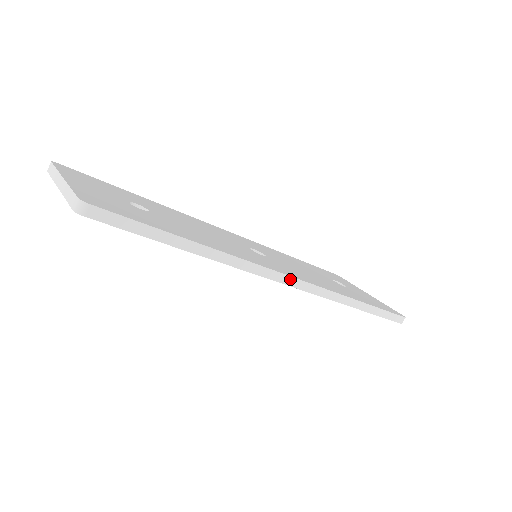
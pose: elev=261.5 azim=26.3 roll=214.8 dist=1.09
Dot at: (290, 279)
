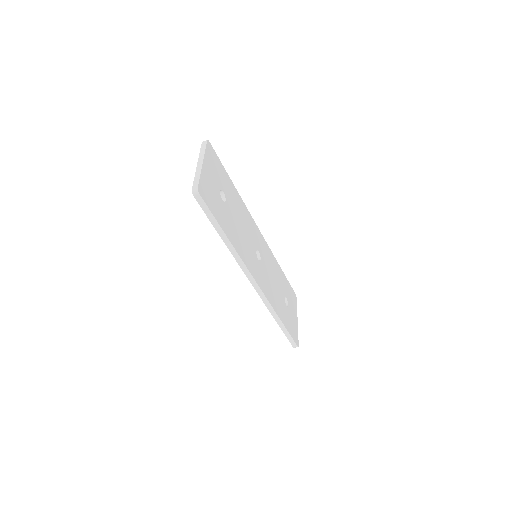
Dot at: (255, 283)
